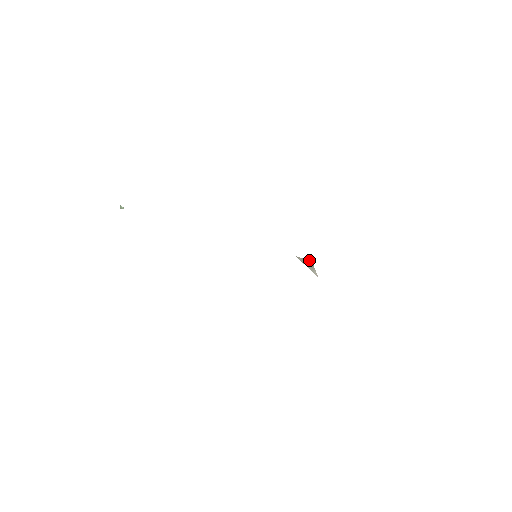
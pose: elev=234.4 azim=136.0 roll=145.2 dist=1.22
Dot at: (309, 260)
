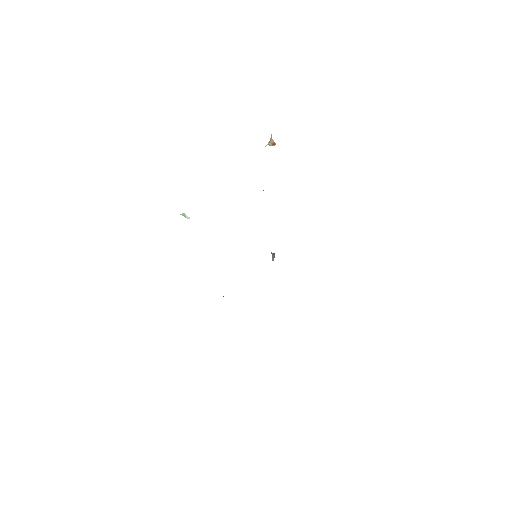
Dot at: occluded
